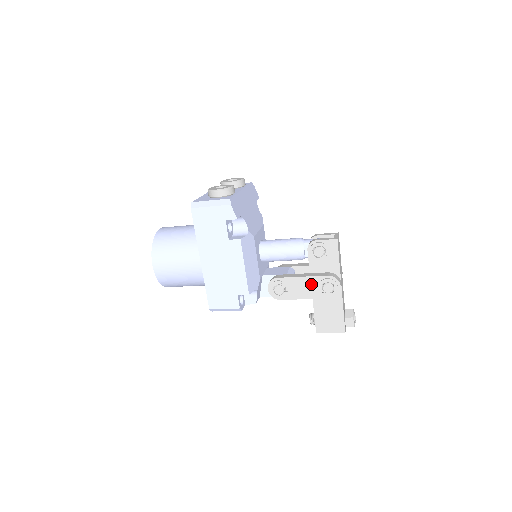
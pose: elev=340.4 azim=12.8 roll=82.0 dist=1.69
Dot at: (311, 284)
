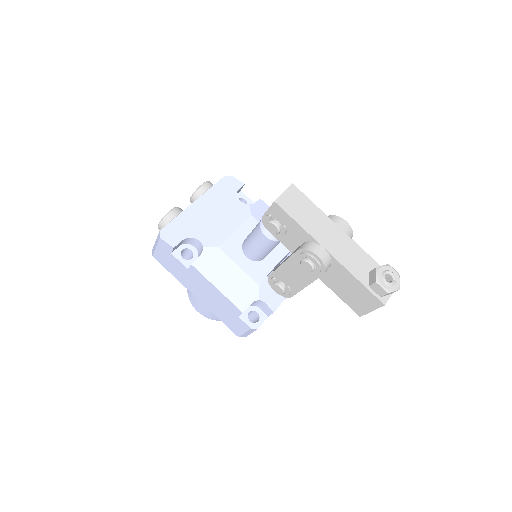
Dot at: (295, 268)
